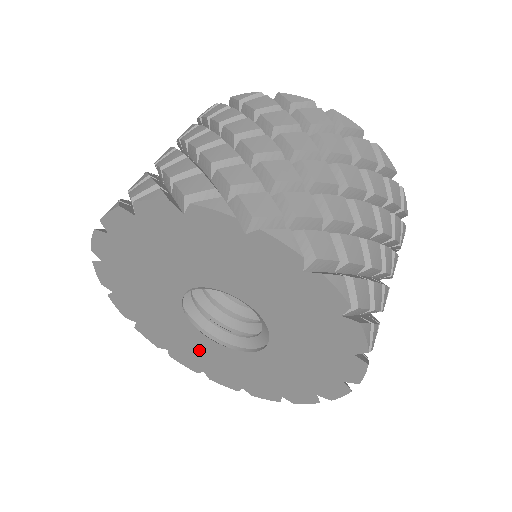
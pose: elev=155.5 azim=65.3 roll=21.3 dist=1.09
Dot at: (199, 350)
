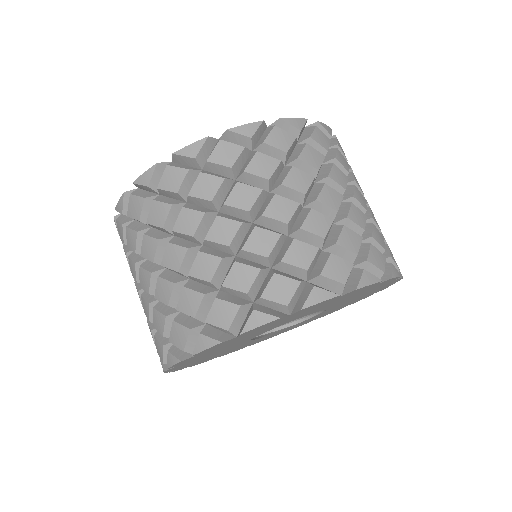
Dot at: (233, 349)
